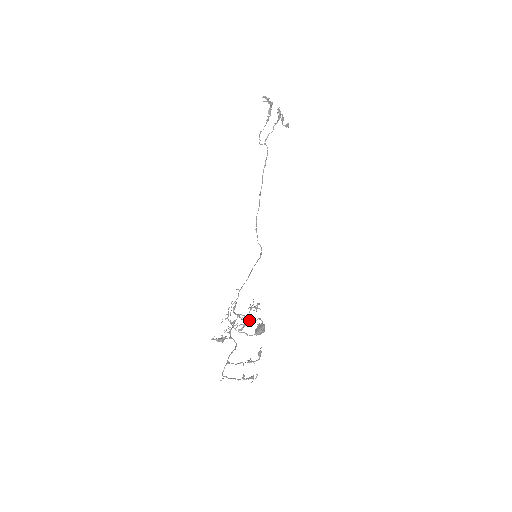
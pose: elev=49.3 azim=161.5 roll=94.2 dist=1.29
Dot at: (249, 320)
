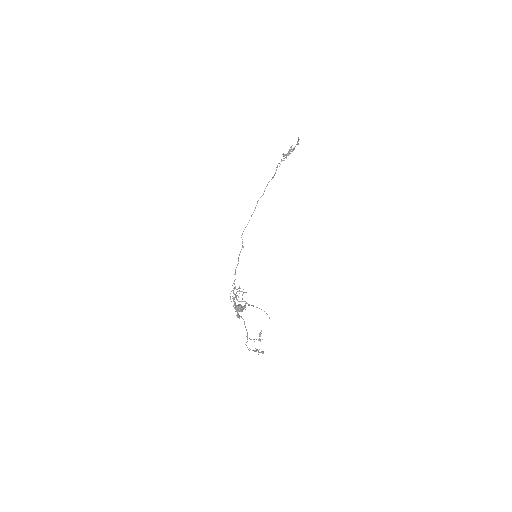
Dot at: occluded
